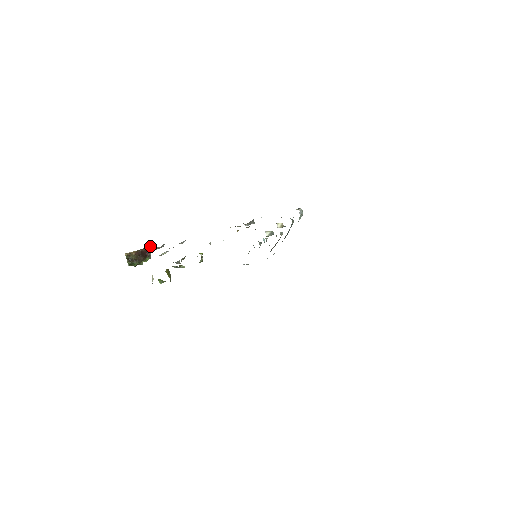
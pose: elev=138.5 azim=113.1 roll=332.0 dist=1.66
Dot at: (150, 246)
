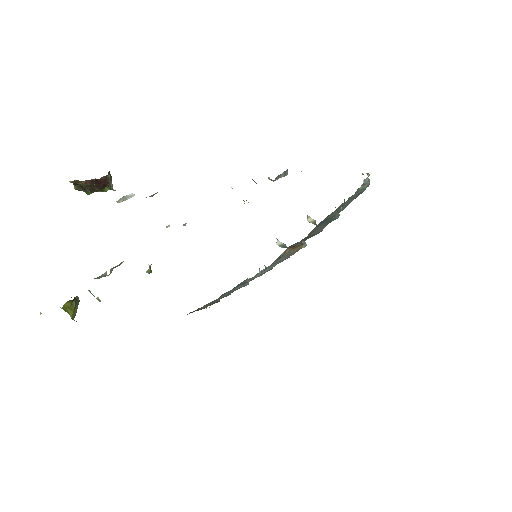
Dot at: occluded
